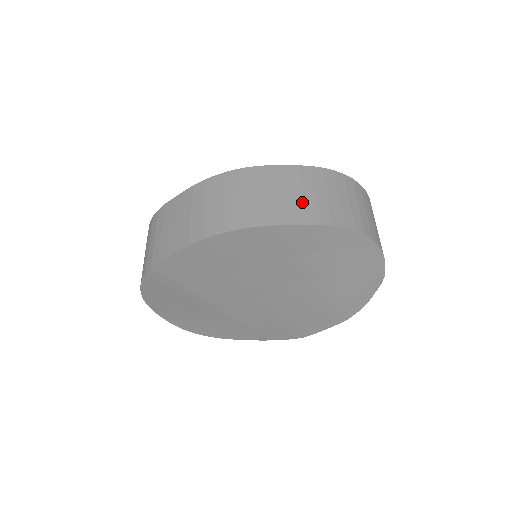
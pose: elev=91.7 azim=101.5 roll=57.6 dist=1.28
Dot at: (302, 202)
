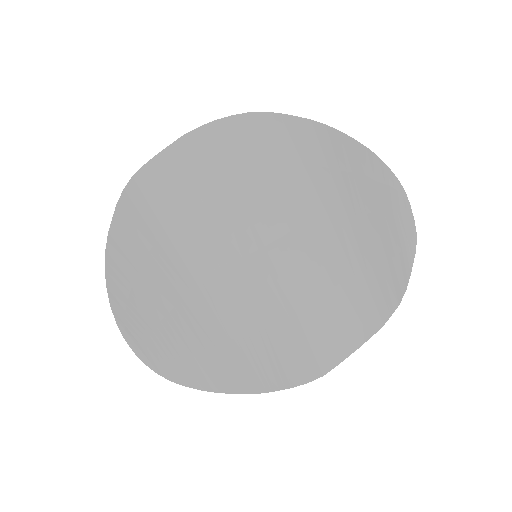
Dot at: occluded
